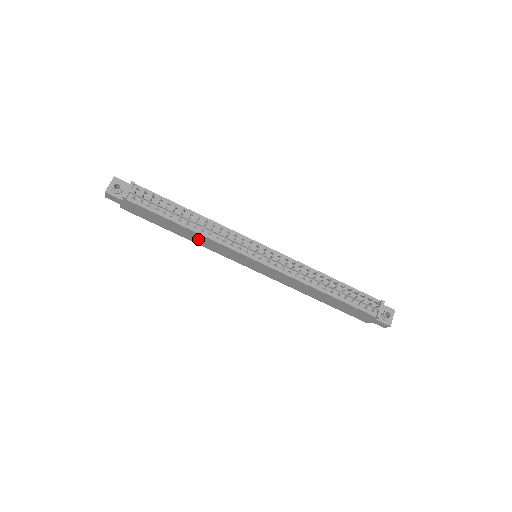
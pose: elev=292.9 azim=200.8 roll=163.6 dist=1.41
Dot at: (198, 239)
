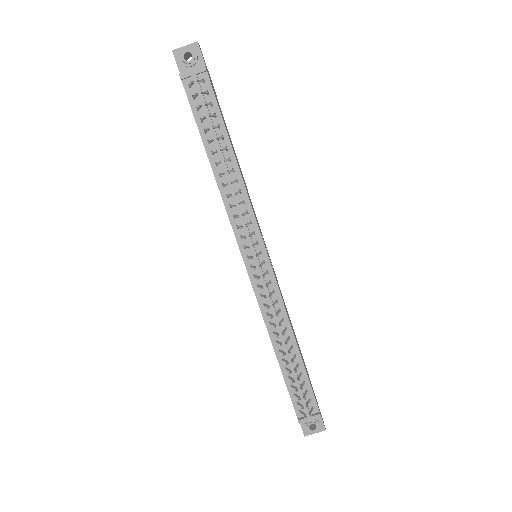
Dot at: occluded
